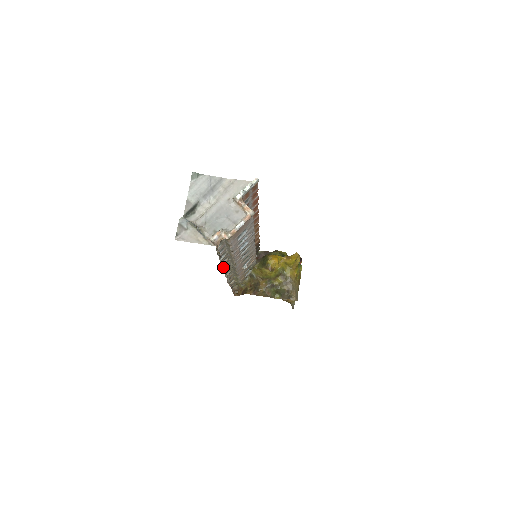
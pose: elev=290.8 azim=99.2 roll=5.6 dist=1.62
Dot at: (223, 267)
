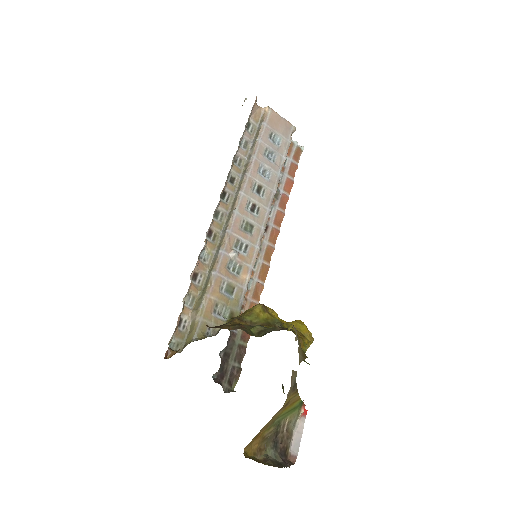
Dot at: (220, 199)
